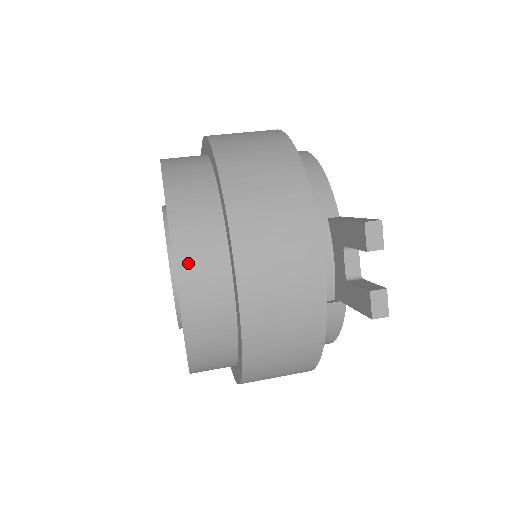
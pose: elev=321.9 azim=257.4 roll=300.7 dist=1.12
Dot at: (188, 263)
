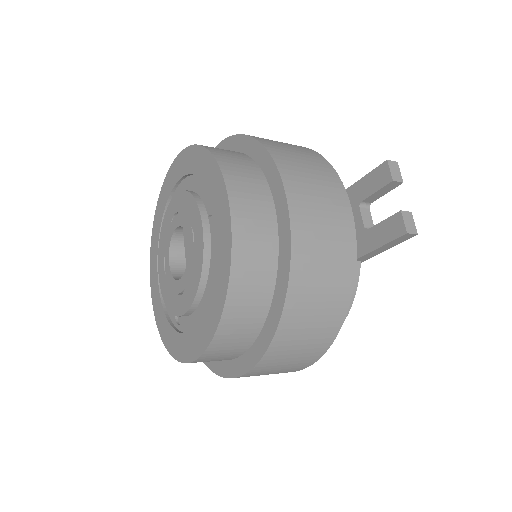
Dot at: (238, 191)
